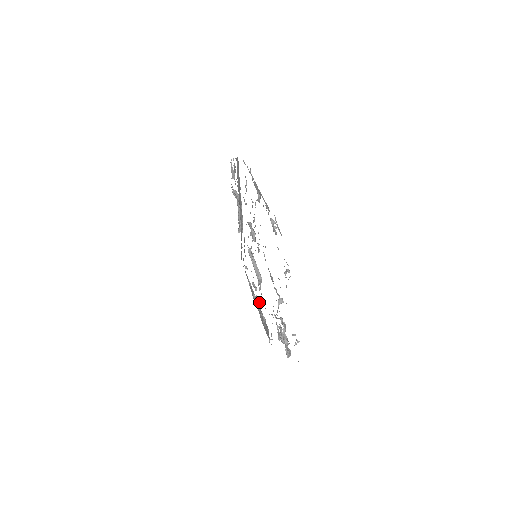
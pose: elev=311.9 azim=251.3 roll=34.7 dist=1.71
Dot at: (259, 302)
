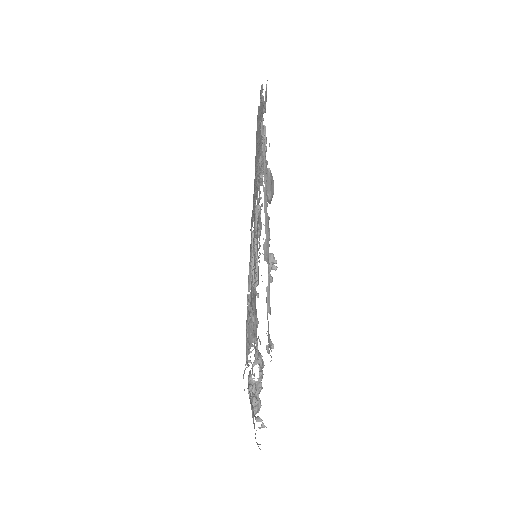
Dot at: occluded
